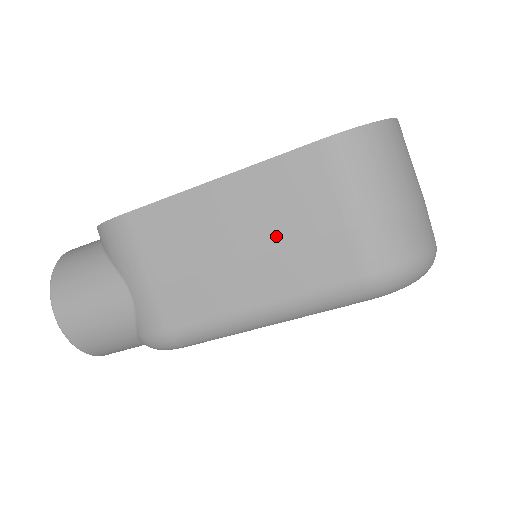
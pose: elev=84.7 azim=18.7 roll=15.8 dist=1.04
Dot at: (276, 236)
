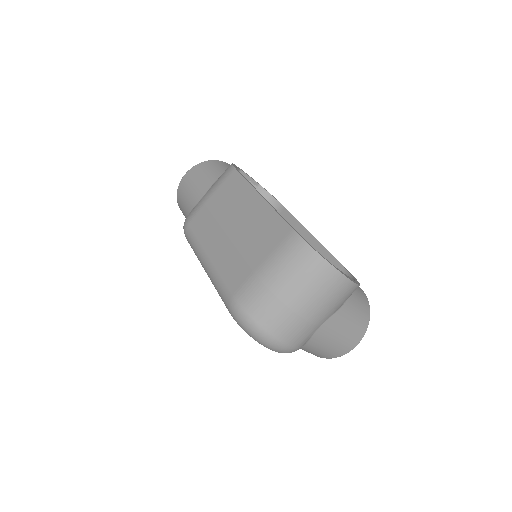
Dot at: (242, 242)
